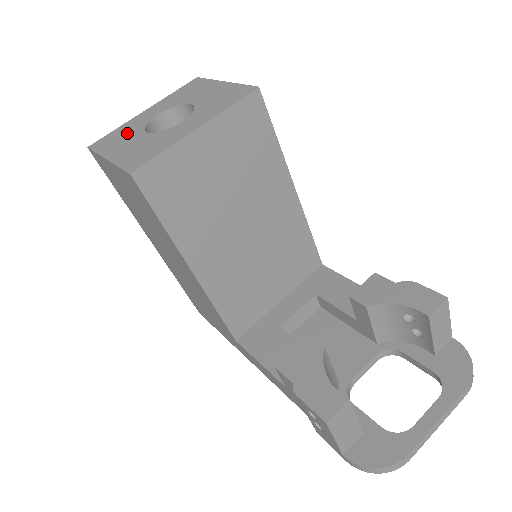
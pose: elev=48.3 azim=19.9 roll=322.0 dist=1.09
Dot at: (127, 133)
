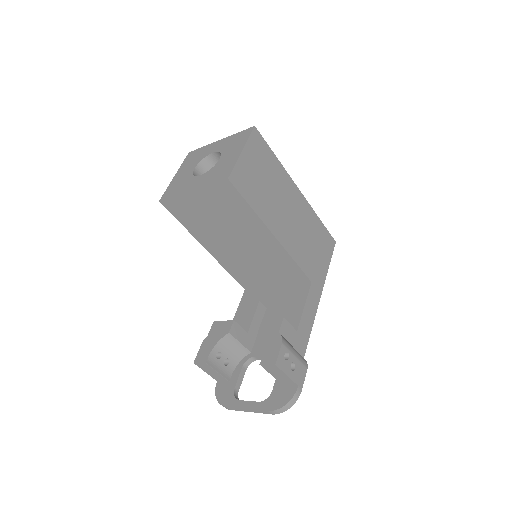
Dot at: (197, 158)
